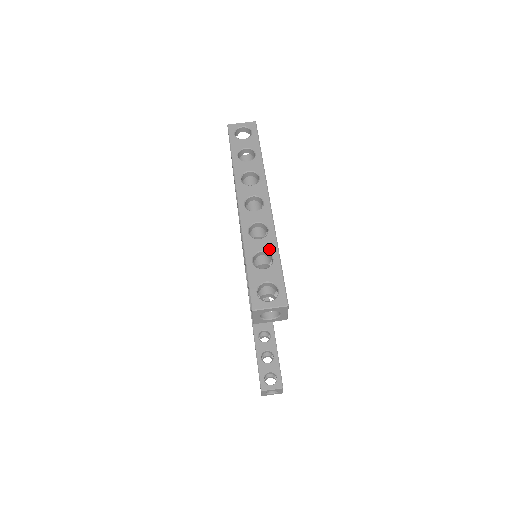
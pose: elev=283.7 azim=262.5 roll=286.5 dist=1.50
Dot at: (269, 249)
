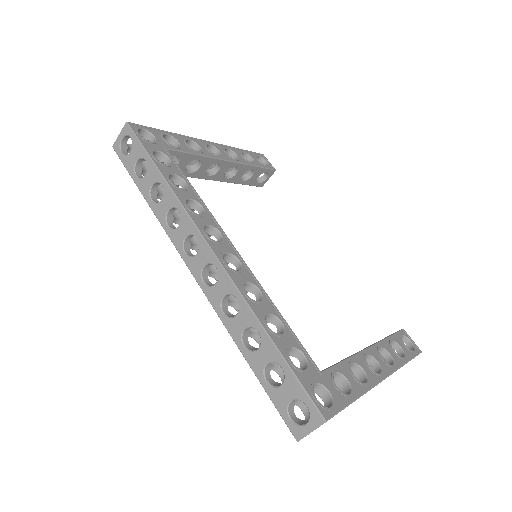
Dot at: occluded
